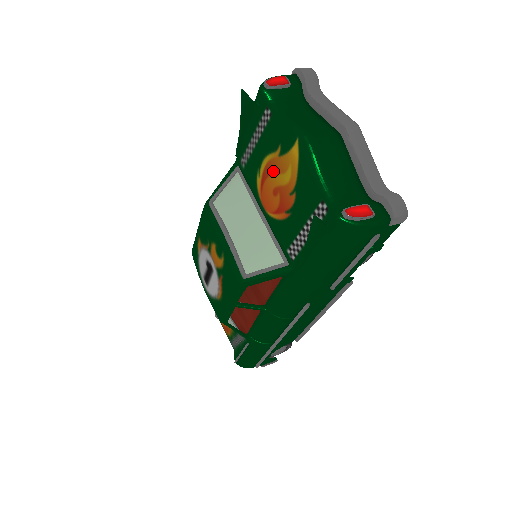
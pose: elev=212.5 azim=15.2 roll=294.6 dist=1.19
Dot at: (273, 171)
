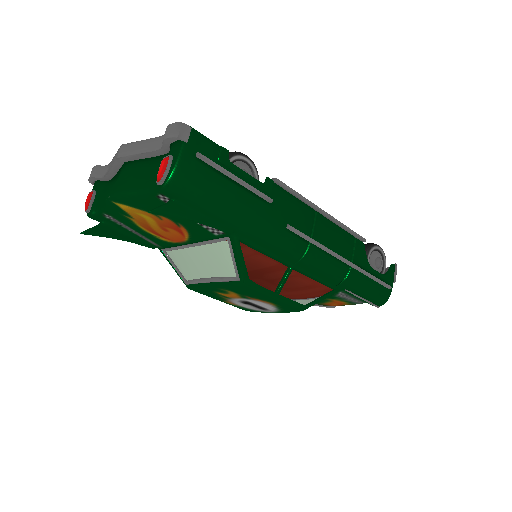
Dot at: (148, 227)
